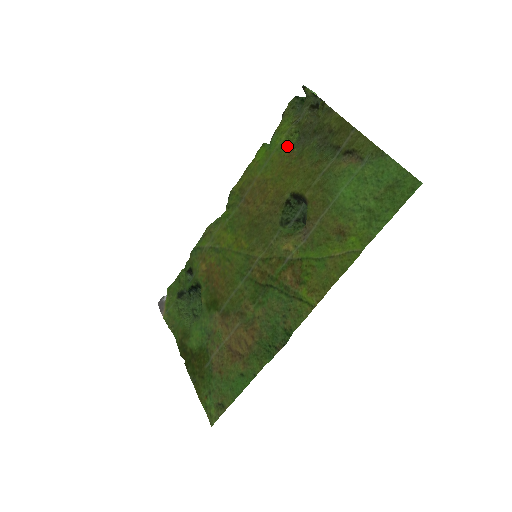
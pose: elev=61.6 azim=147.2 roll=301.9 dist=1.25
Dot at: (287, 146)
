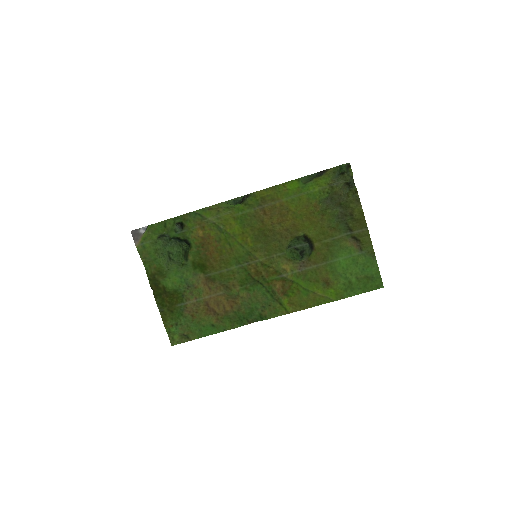
Dot at: (316, 198)
